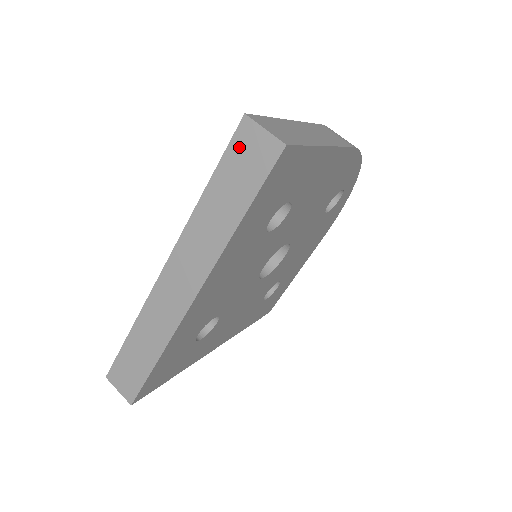
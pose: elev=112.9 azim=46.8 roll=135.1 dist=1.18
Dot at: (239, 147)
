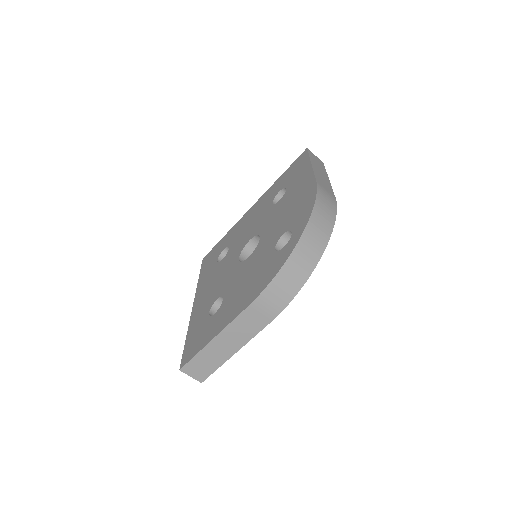
Dot at: occluded
